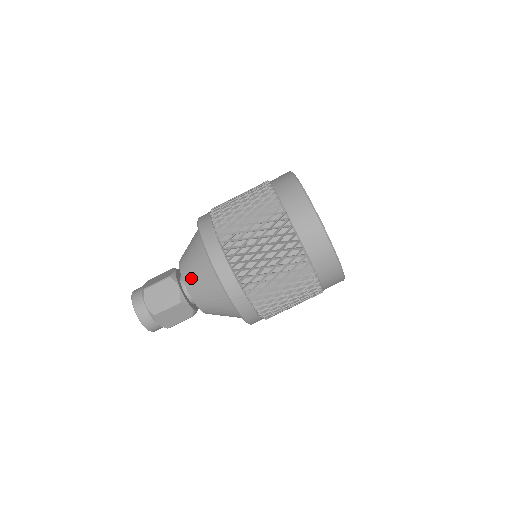
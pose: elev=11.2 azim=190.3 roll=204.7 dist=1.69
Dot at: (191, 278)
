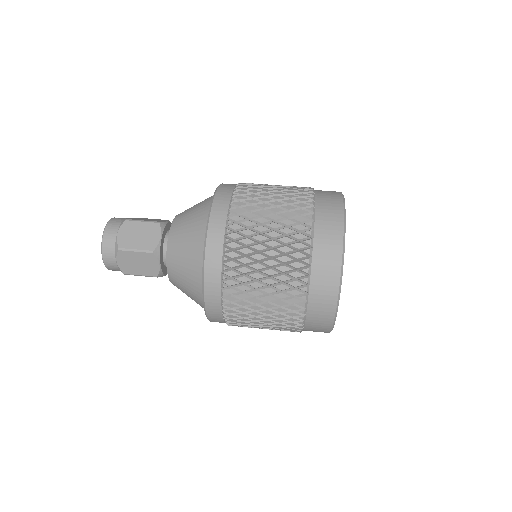
Dot at: (178, 233)
